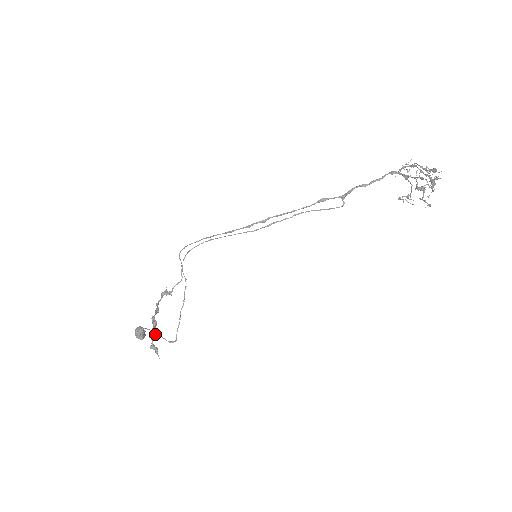
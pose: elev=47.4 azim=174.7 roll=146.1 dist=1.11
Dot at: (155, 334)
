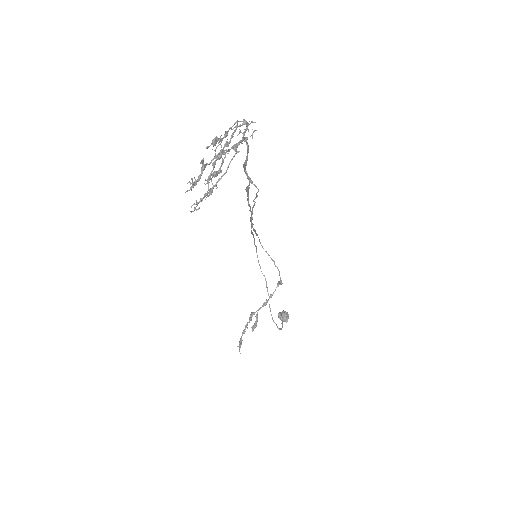
Dot at: (254, 327)
